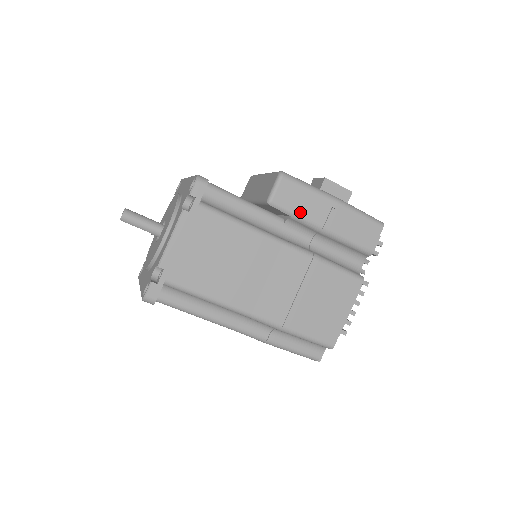
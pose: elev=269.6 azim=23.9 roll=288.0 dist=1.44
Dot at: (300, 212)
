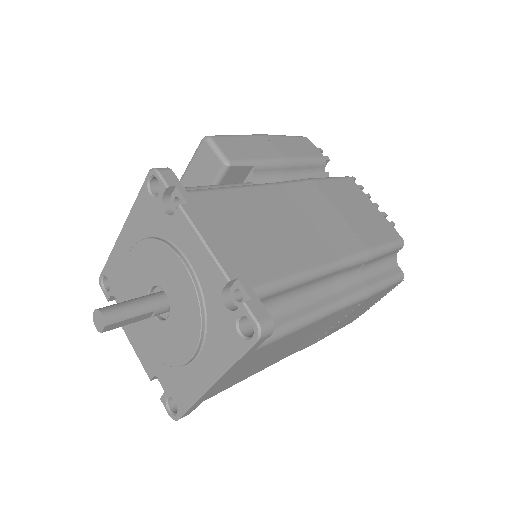
Dot at: (256, 157)
